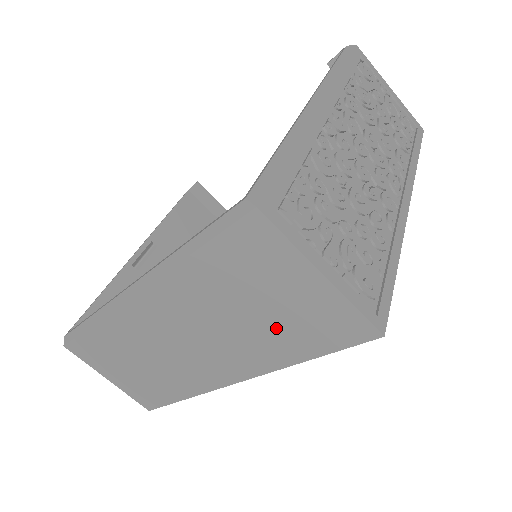
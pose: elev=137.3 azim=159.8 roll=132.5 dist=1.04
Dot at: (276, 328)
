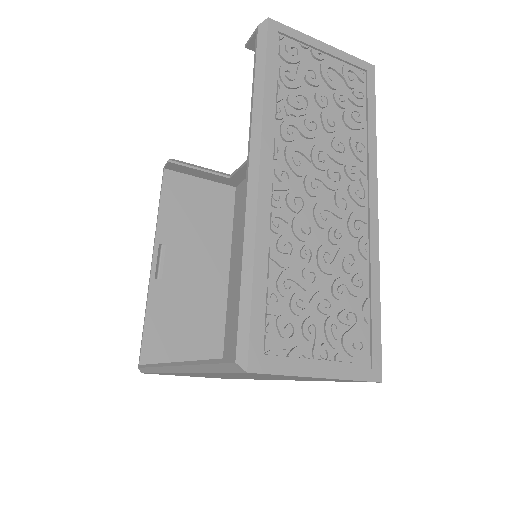
Dot at: occluded
